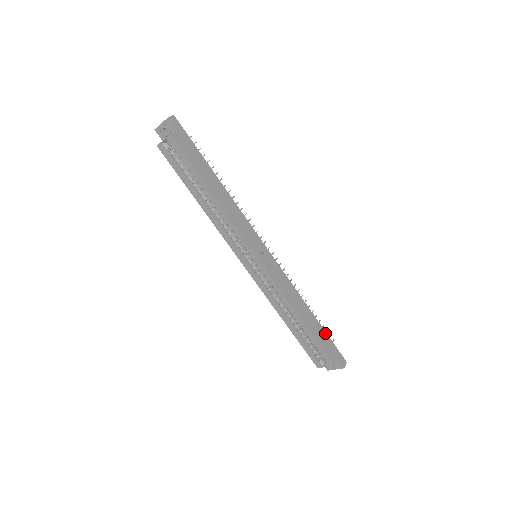
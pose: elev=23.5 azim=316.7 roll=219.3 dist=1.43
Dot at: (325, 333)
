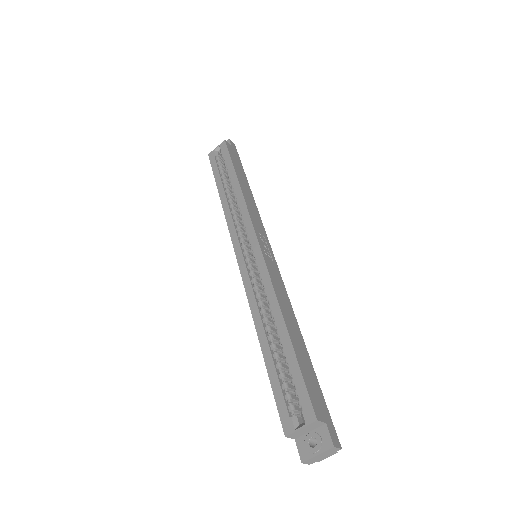
Dot at: (316, 378)
